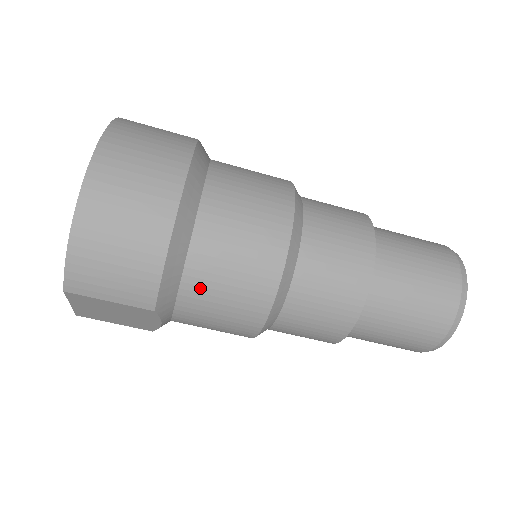
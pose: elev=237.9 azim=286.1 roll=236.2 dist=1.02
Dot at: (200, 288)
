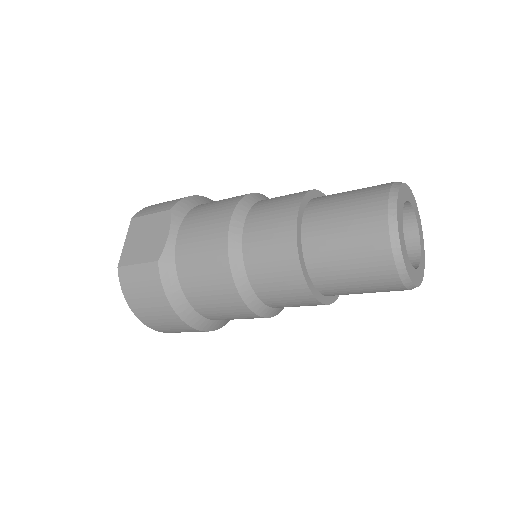
Dot at: occluded
